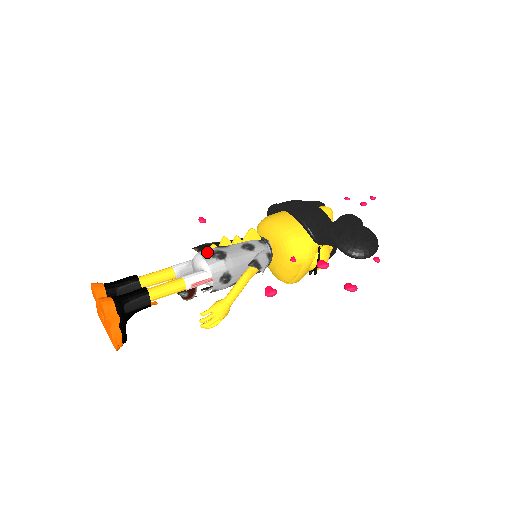
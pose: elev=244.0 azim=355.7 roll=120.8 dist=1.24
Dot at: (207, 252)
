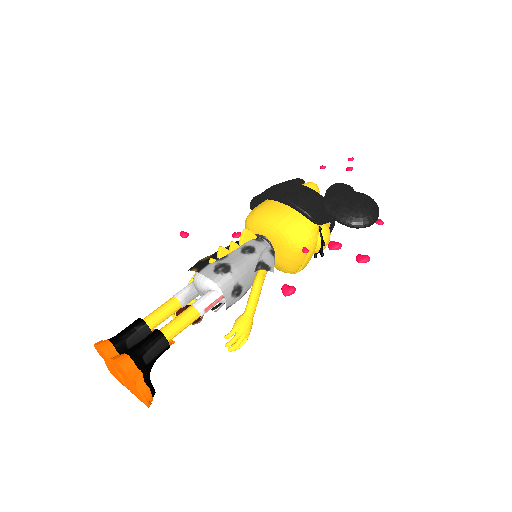
Dot at: (208, 269)
